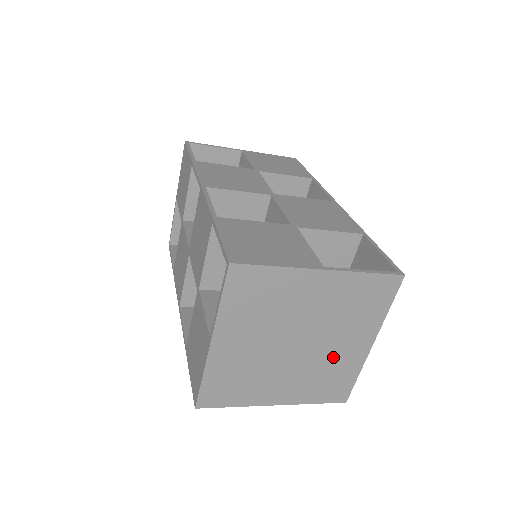
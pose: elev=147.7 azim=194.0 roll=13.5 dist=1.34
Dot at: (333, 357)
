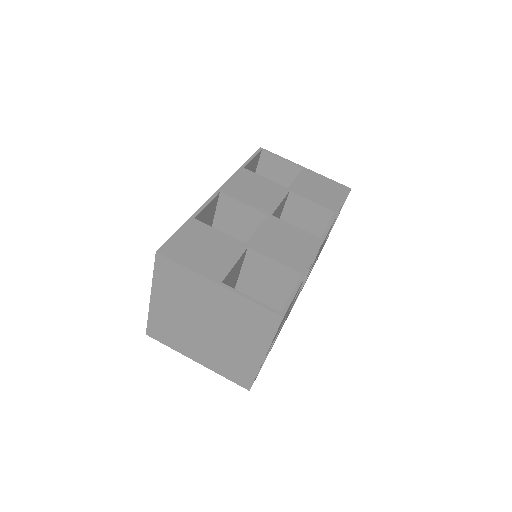
Dot at: (234, 351)
